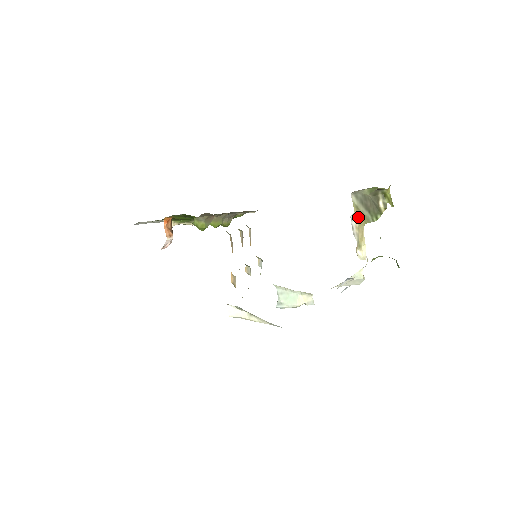
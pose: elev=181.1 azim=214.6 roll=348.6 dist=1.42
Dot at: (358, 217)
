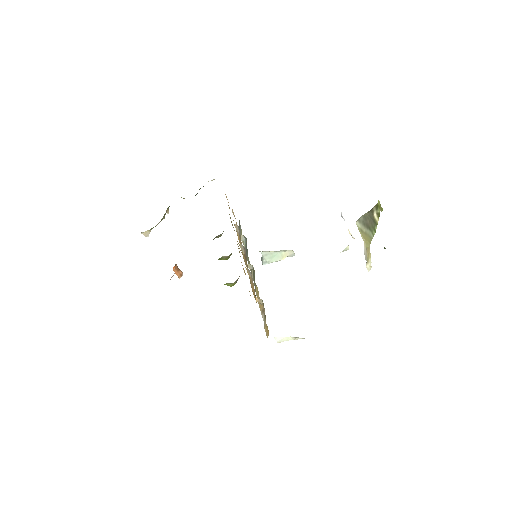
Dot at: (365, 241)
